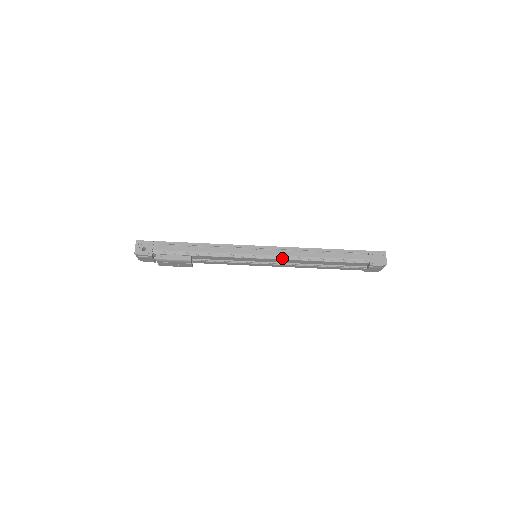
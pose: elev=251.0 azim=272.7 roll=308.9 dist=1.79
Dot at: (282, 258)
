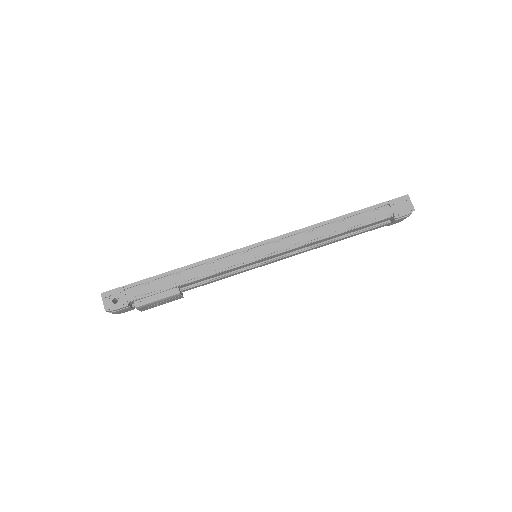
Dot at: (289, 248)
